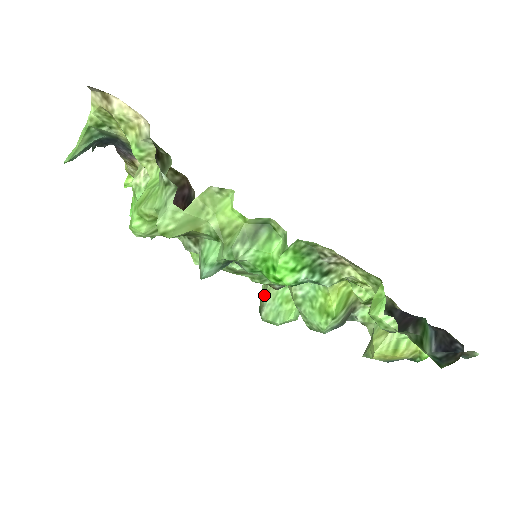
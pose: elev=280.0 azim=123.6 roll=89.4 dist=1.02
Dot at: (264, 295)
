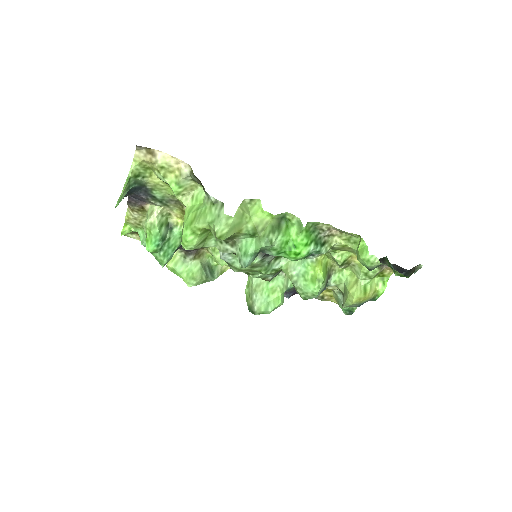
Dot at: (251, 295)
